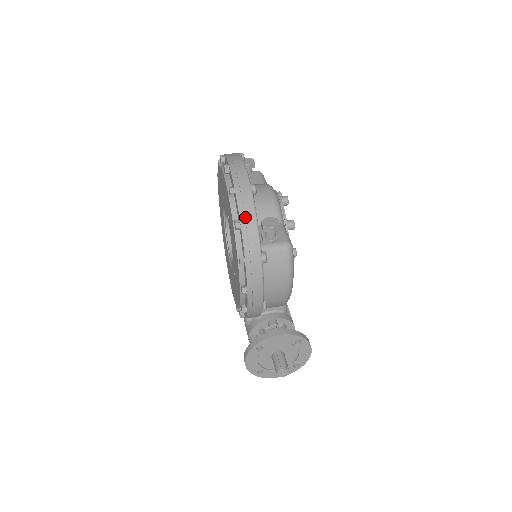
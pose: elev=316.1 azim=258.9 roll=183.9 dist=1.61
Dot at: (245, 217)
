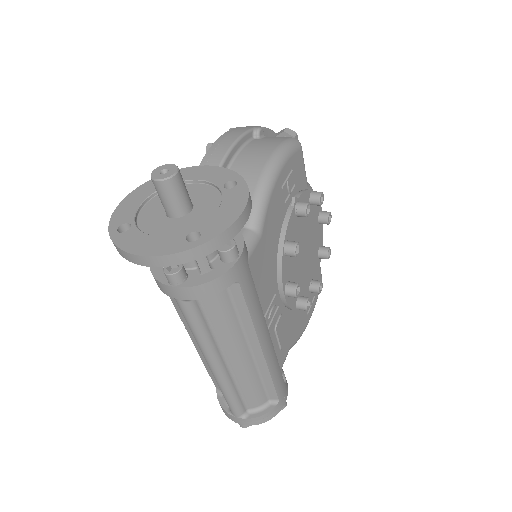
Dot at: occluded
